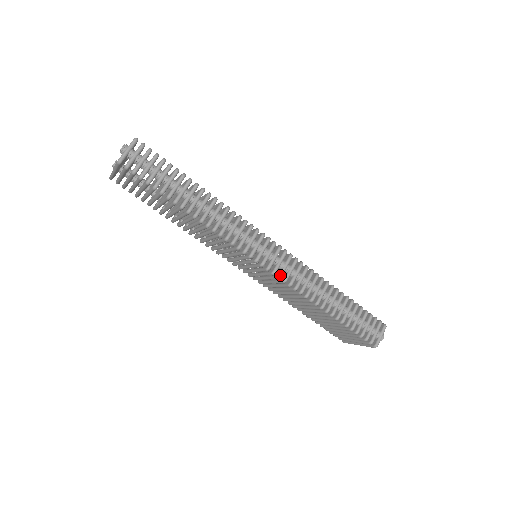
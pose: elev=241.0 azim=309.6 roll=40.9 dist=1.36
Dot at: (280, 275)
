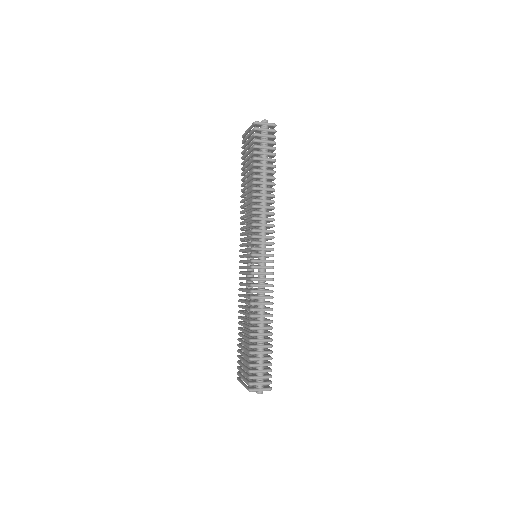
Dot at: (254, 272)
